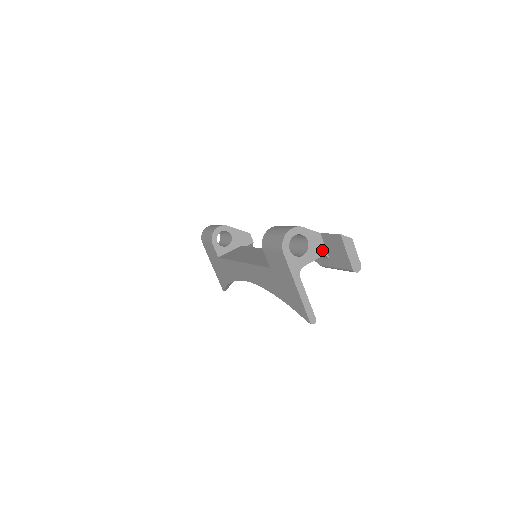
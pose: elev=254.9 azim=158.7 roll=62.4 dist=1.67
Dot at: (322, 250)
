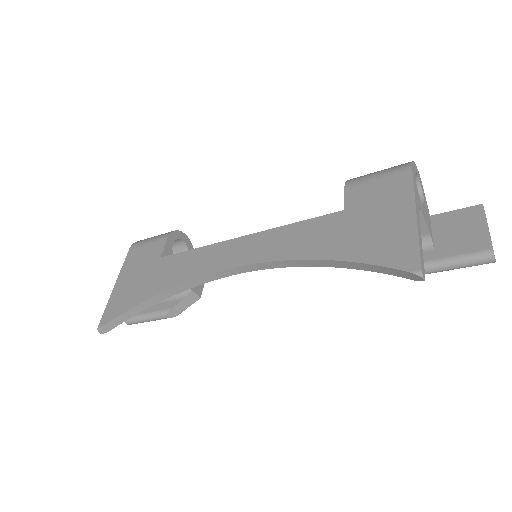
Dot at: (430, 230)
